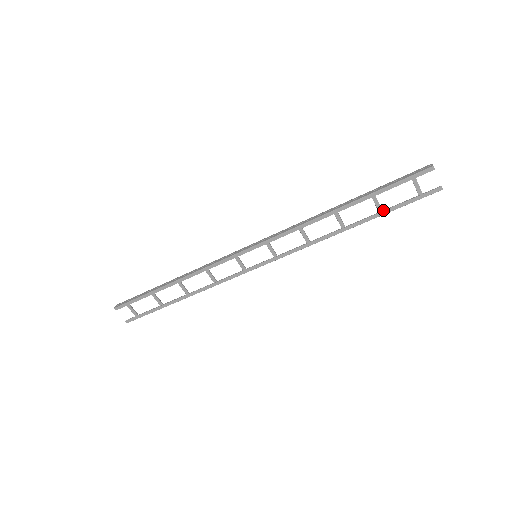
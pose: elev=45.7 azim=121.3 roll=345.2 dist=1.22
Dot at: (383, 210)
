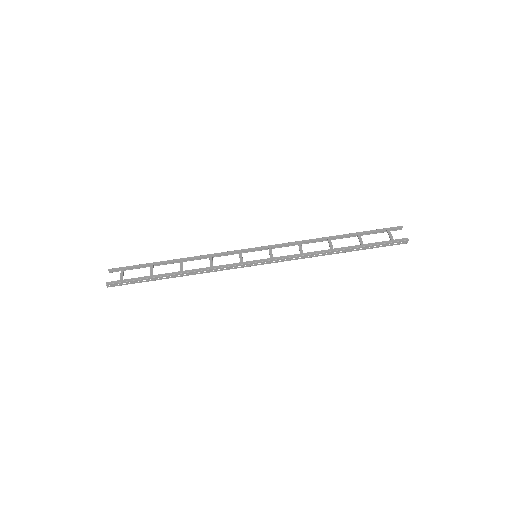
Dot at: (364, 248)
